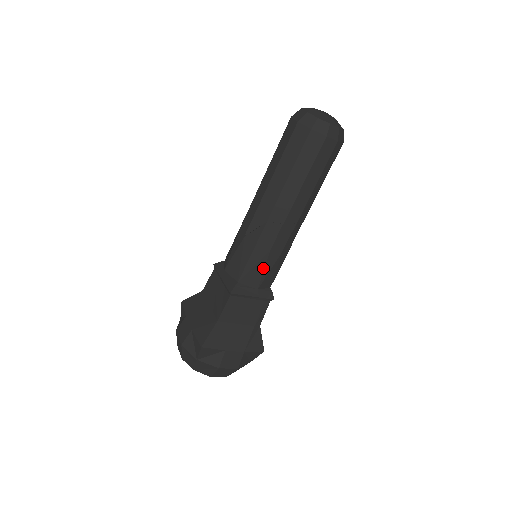
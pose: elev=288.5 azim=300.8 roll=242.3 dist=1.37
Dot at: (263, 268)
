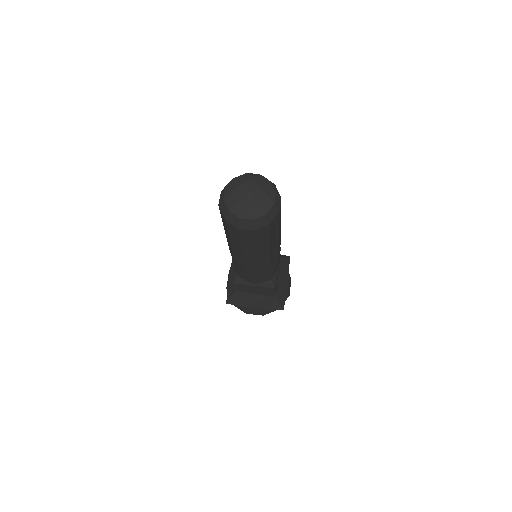
Dot at: (249, 277)
